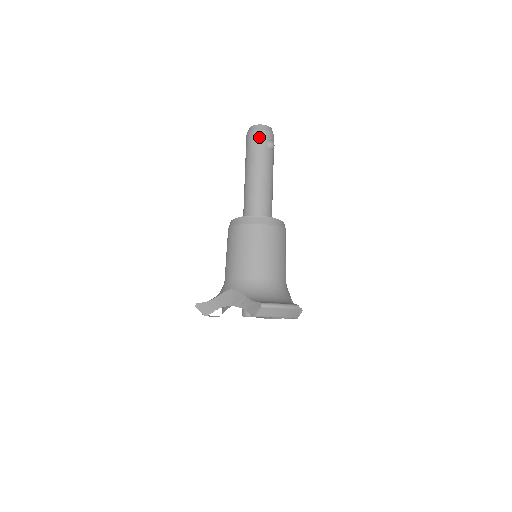
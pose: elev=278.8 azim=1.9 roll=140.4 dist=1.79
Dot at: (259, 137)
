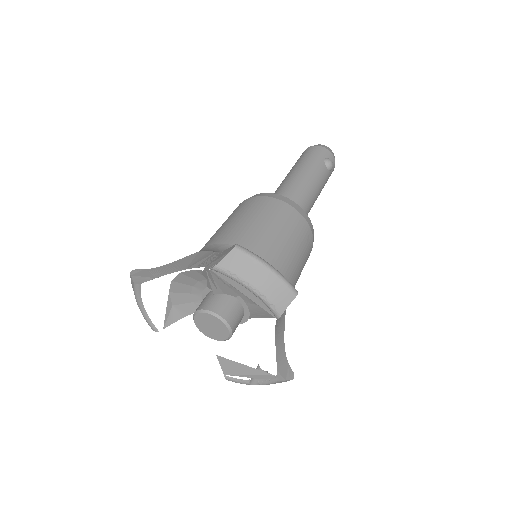
Dot at: (318, 150)
